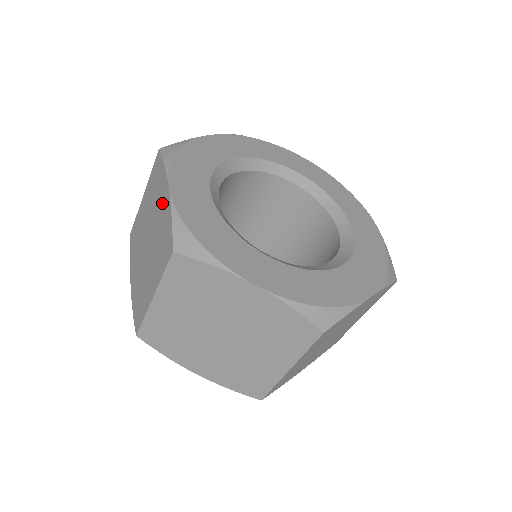
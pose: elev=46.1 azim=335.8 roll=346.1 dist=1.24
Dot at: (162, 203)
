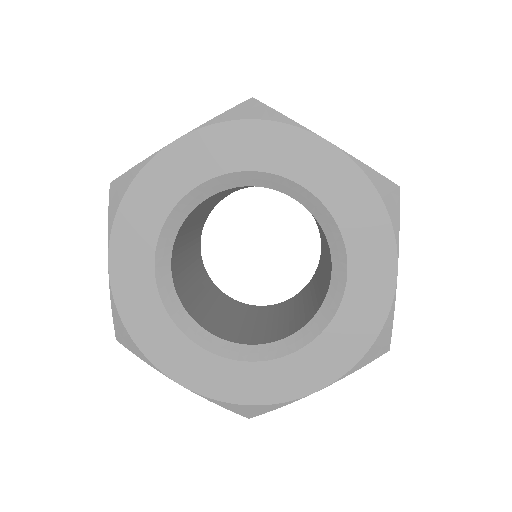
Dot at: occluded
